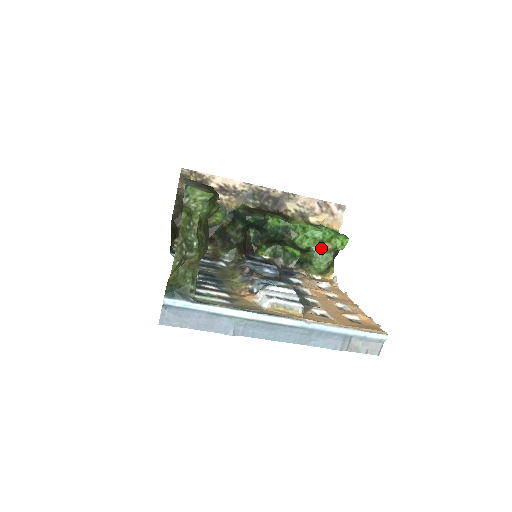
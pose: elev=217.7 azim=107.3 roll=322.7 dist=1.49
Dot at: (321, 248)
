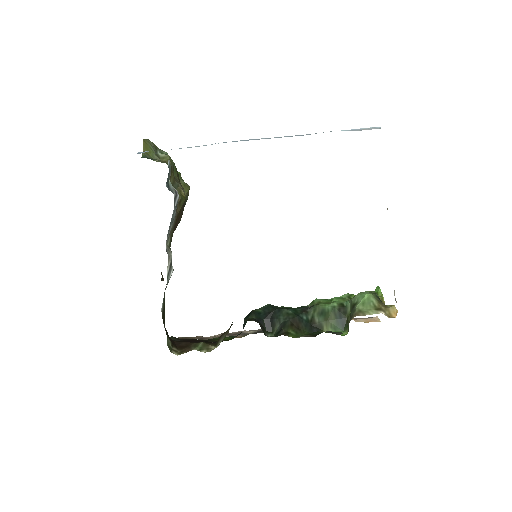
Dot at: occluded
